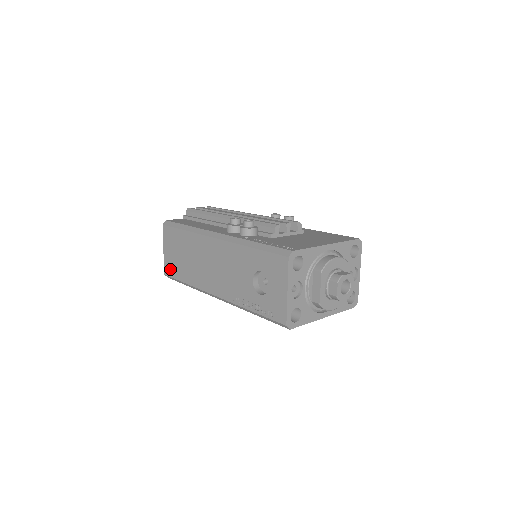
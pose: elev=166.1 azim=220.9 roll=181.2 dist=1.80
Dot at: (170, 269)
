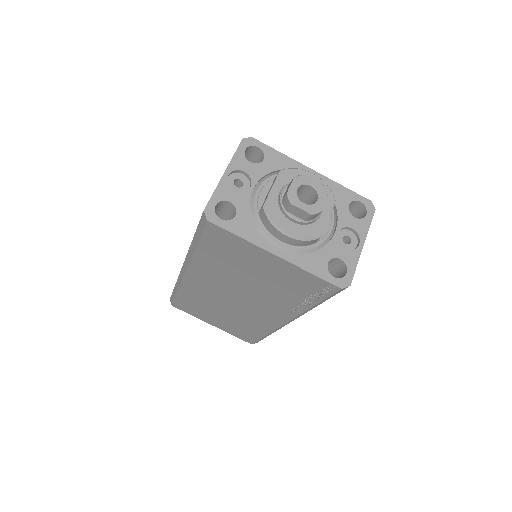
Dot at: occluded
